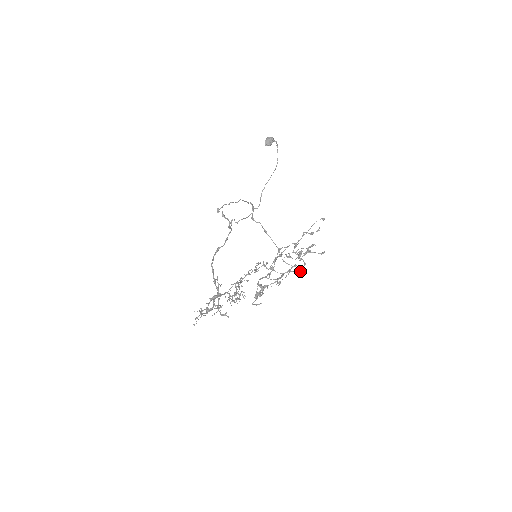
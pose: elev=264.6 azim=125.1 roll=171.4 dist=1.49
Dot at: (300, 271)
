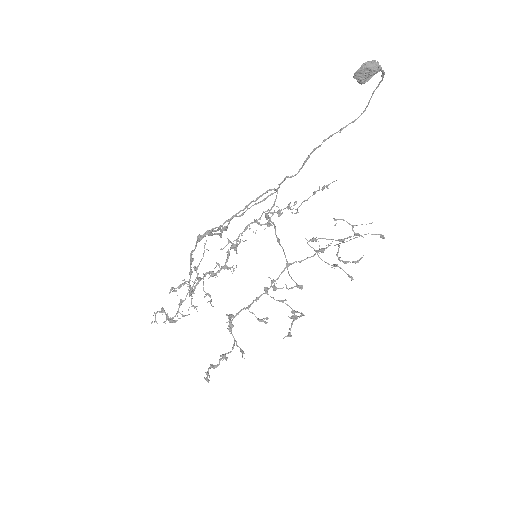
Dot at: occluded
